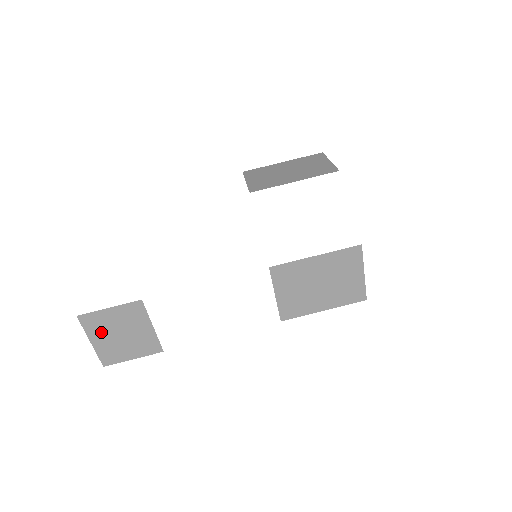
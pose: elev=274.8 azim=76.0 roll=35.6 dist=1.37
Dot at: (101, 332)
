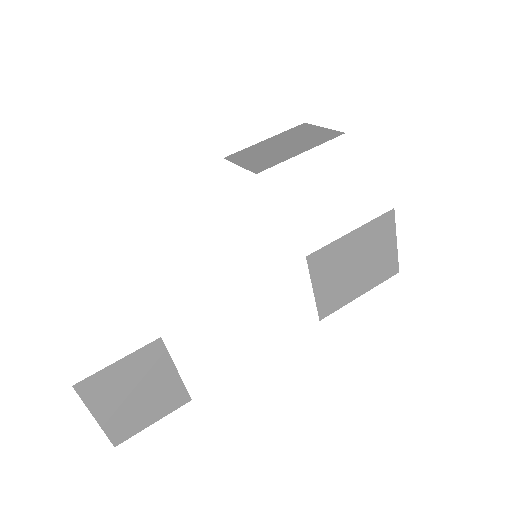
Dot at: (108, 399)
